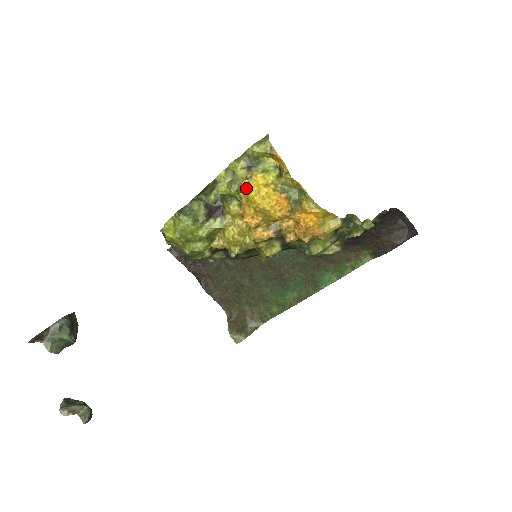
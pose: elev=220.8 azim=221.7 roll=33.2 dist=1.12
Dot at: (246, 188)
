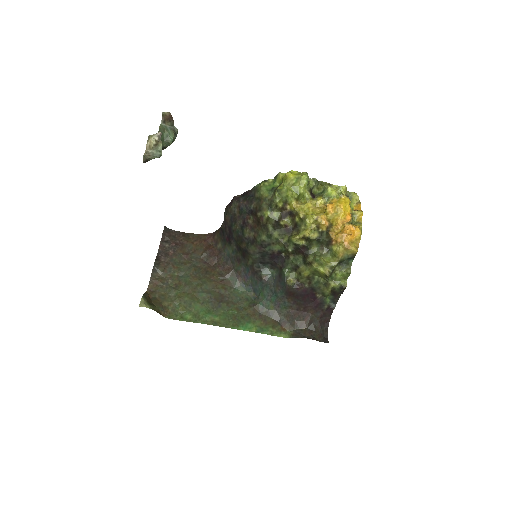
Dot at: (343, 197)
